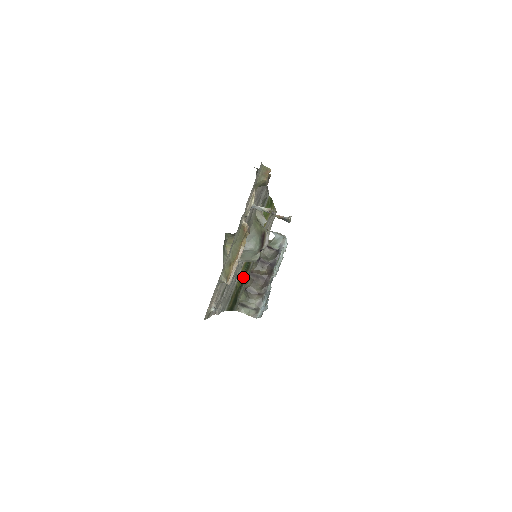
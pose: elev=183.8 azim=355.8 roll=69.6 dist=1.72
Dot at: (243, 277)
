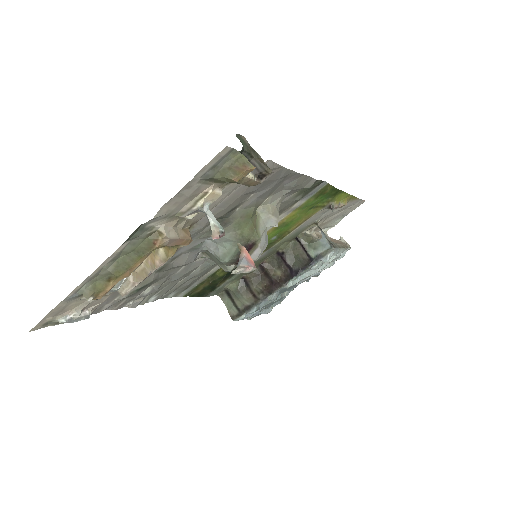
Dot at: (236, 267)
